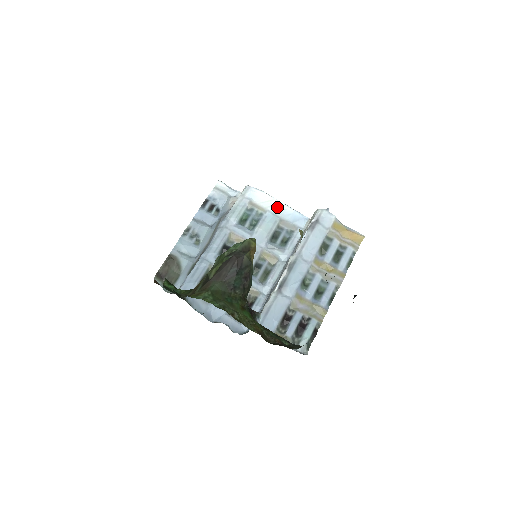
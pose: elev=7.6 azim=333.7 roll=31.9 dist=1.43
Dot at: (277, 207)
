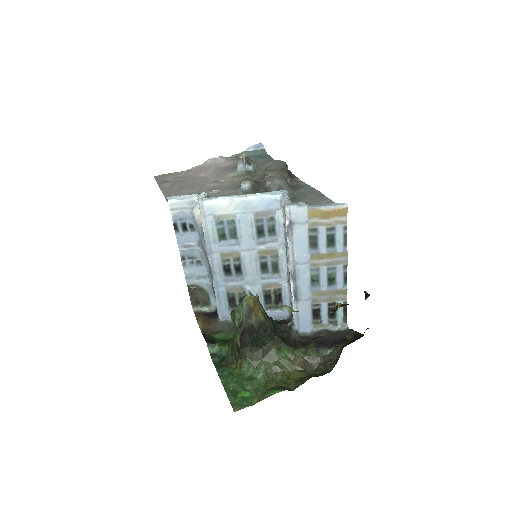
Dot at: (242, 205)
